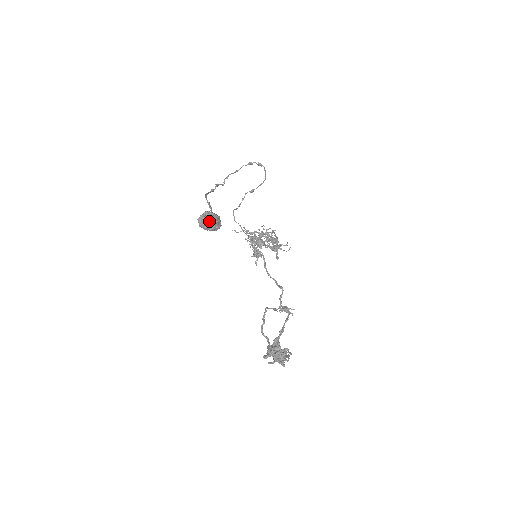
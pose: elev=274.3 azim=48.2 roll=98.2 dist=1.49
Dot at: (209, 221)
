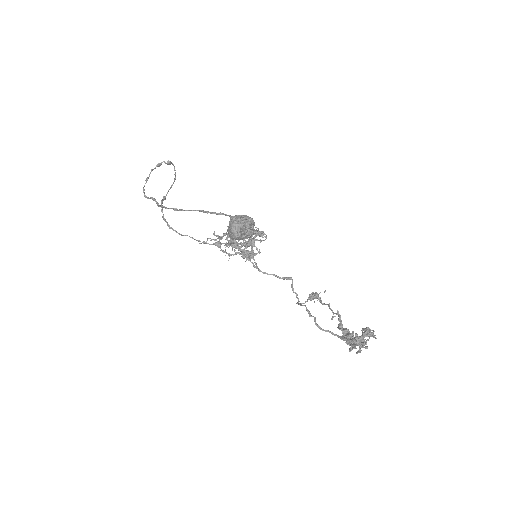
Dot at: (248, 225)
